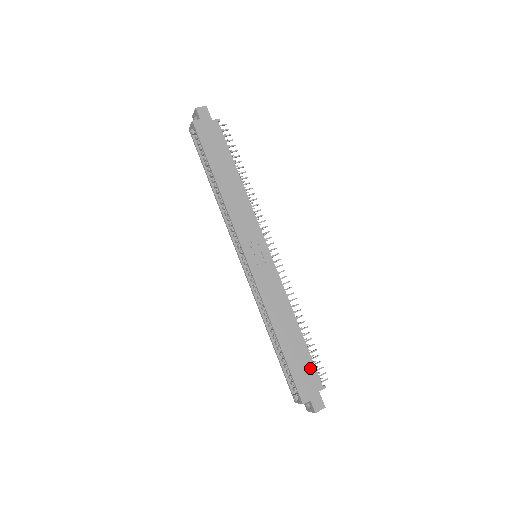
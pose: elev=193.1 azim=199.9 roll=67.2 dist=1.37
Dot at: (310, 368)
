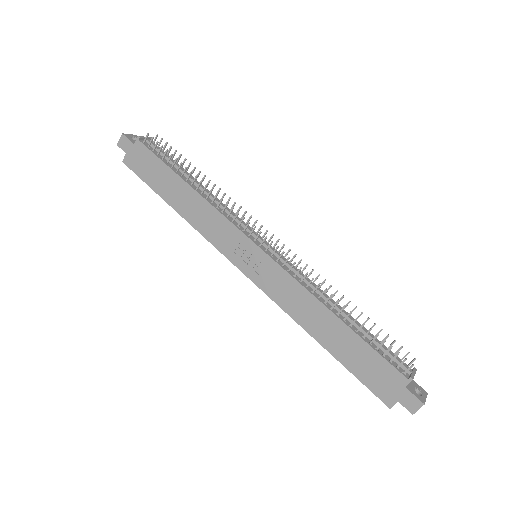
Dot at: (378, 363)
